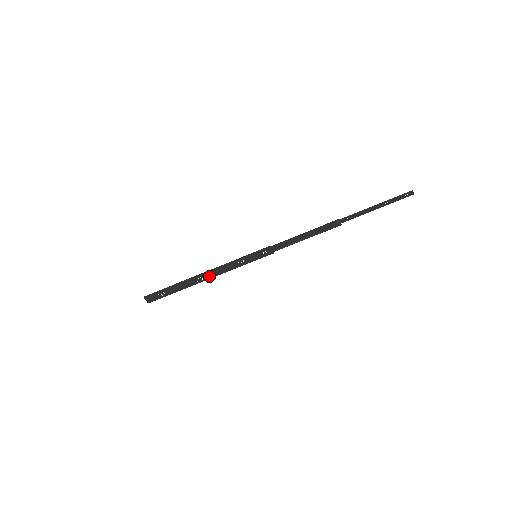
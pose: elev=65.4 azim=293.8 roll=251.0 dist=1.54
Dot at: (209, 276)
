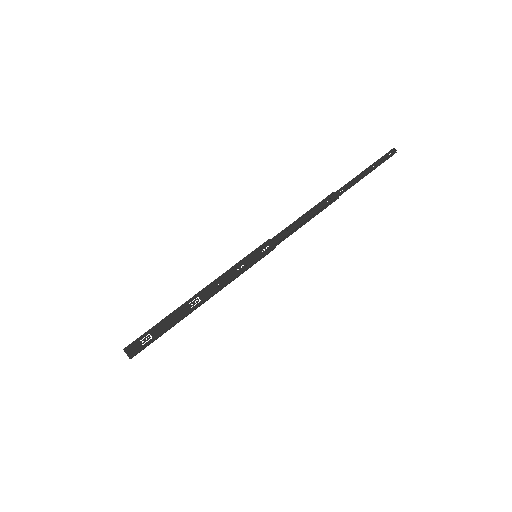
Dot at: (205, 296)
